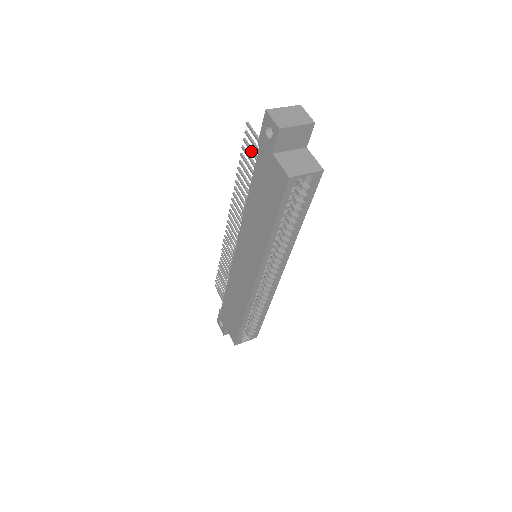
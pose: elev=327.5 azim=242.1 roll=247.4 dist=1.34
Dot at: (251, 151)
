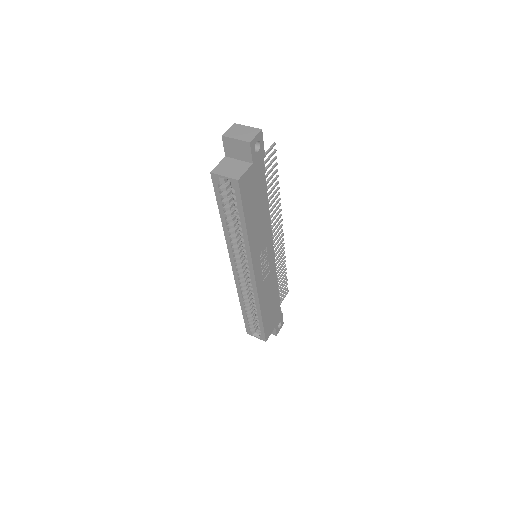
Dot at: occluded
